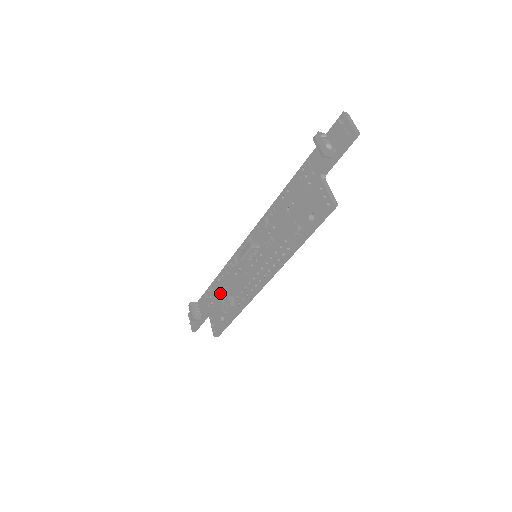
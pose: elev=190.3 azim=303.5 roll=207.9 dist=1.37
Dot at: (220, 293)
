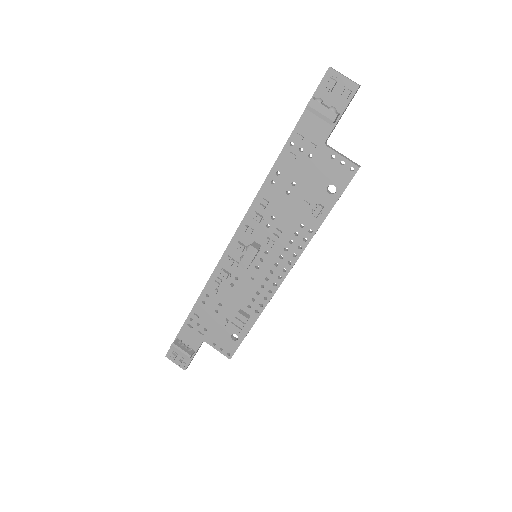
Dot at: (215, 314)
